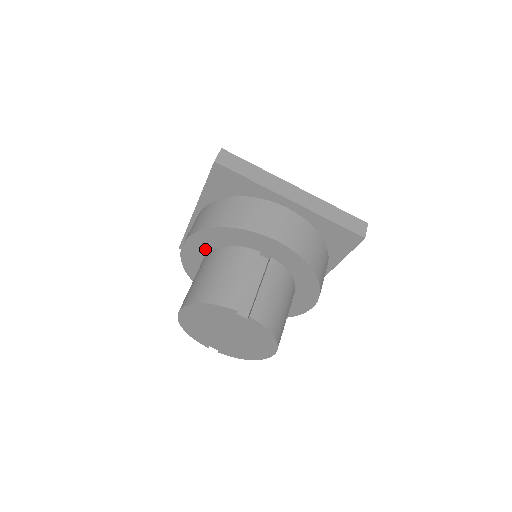
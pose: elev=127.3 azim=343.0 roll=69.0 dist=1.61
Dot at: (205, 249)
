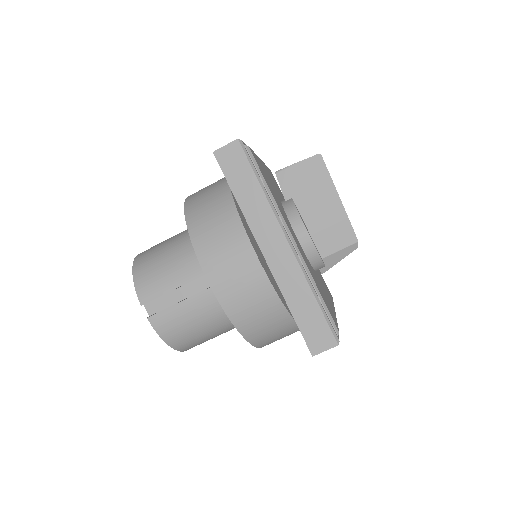
Dot at: occluded
